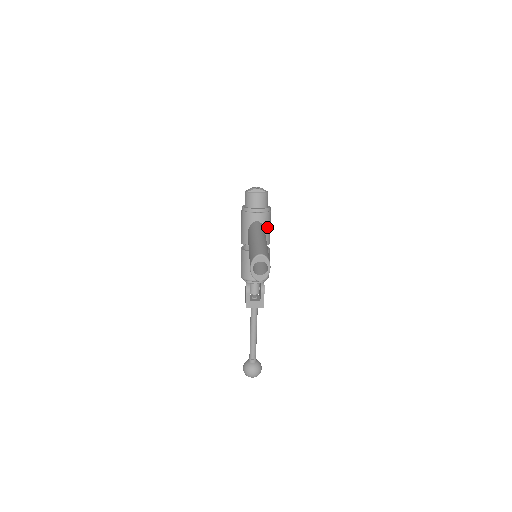
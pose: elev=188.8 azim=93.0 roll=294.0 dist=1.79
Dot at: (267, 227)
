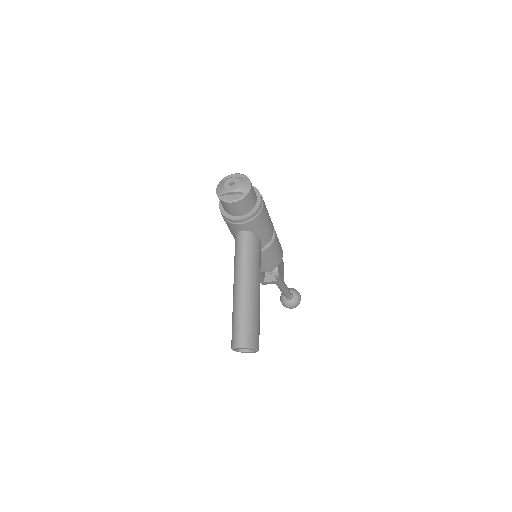
Dot at: (261, 228)
